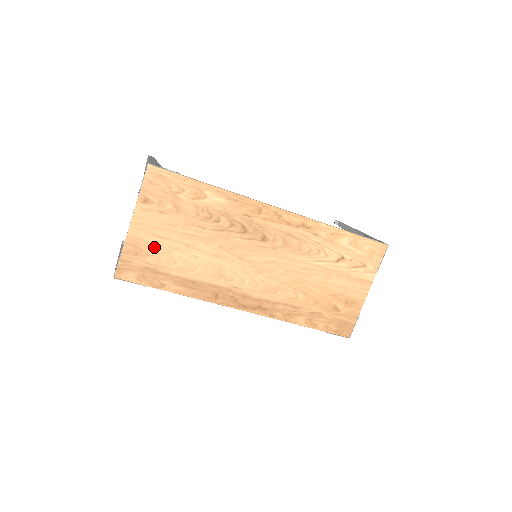
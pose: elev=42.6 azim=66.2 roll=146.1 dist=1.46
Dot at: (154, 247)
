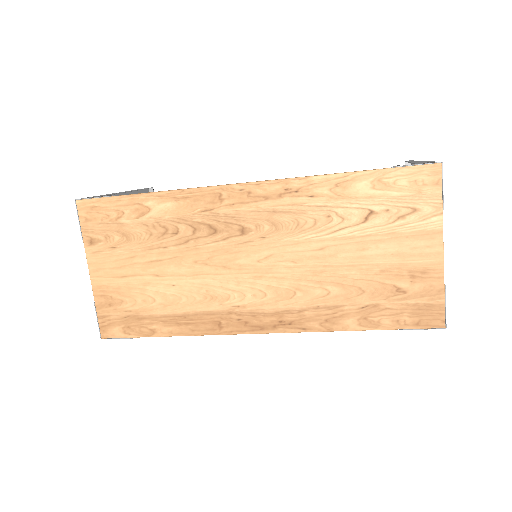
Dot at: (124, 290)
